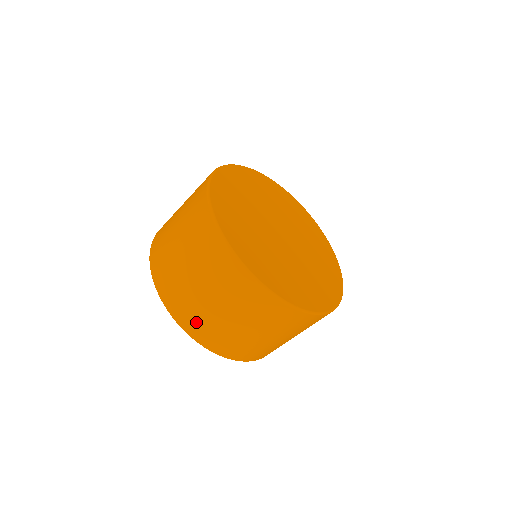
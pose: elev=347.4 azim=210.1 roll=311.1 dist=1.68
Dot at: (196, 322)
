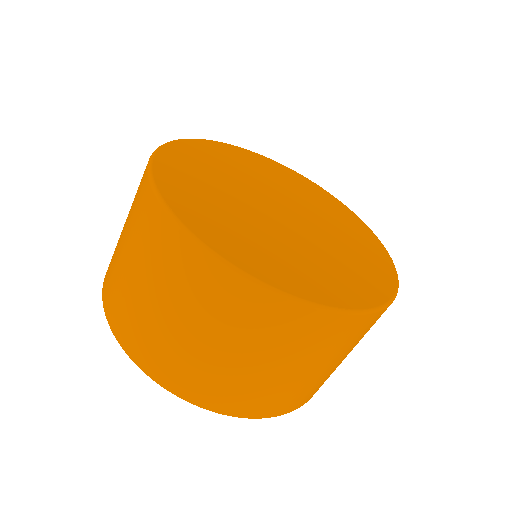
Dot at: (192, 379)
